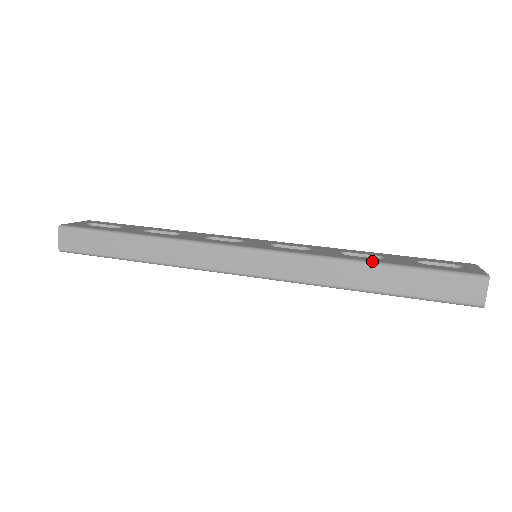
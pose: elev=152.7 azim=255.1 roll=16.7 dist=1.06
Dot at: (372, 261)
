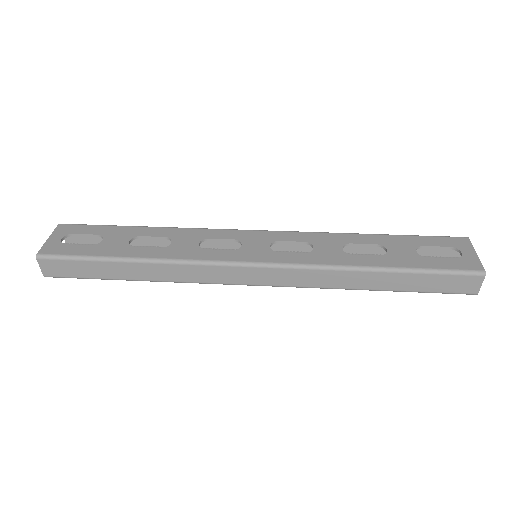
Dot at: (377, 267)
